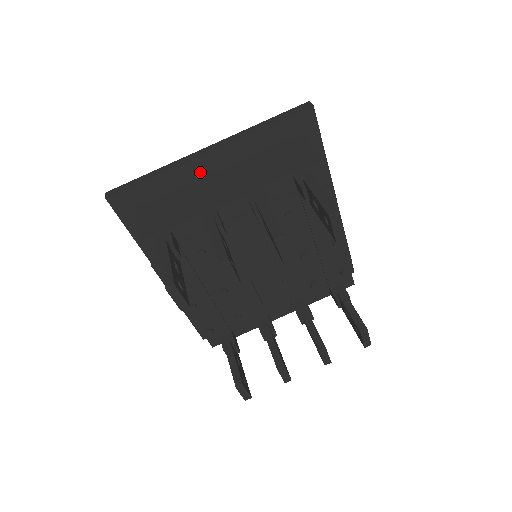
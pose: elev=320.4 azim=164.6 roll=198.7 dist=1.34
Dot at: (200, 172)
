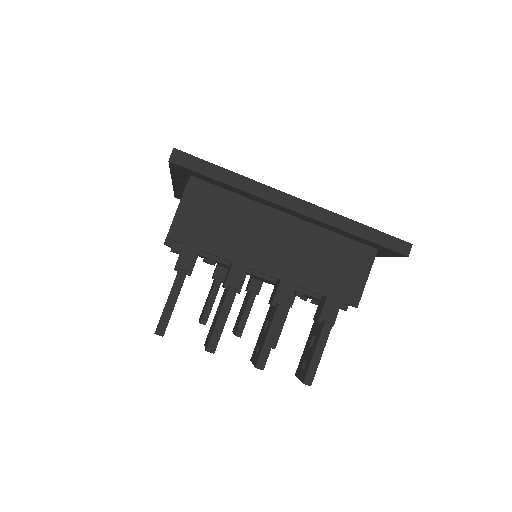
Dot at: (272, 205)
